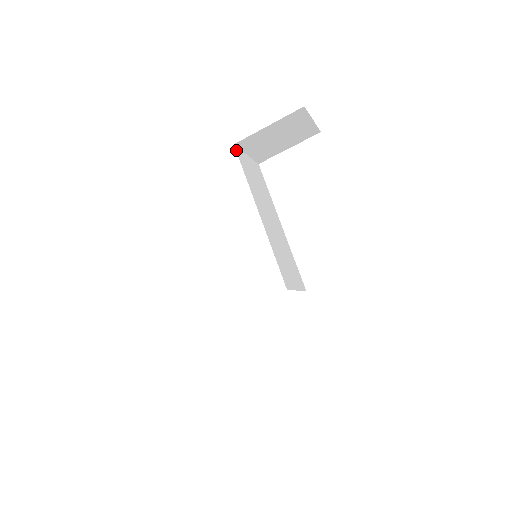
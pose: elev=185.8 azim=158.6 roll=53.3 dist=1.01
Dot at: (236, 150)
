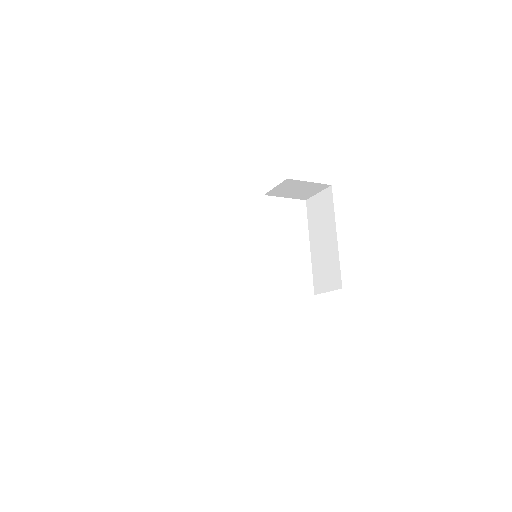
Dot at: occluded
